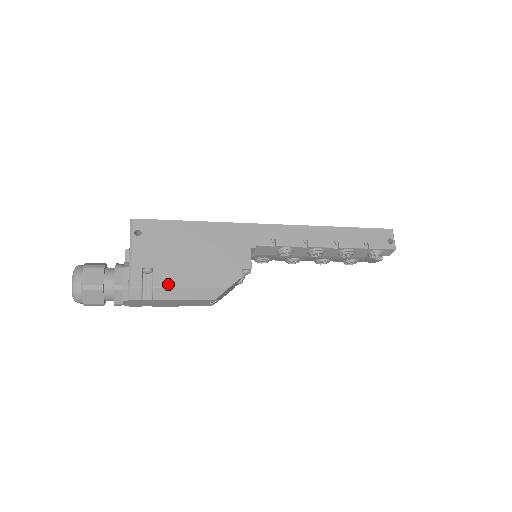
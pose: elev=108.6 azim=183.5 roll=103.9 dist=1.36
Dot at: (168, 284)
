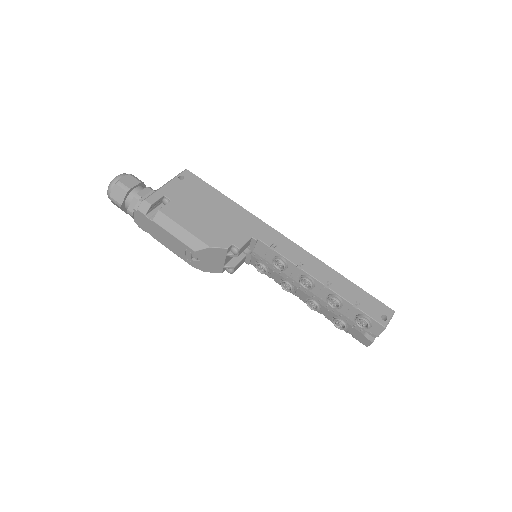
Dot at: (170, 215)
